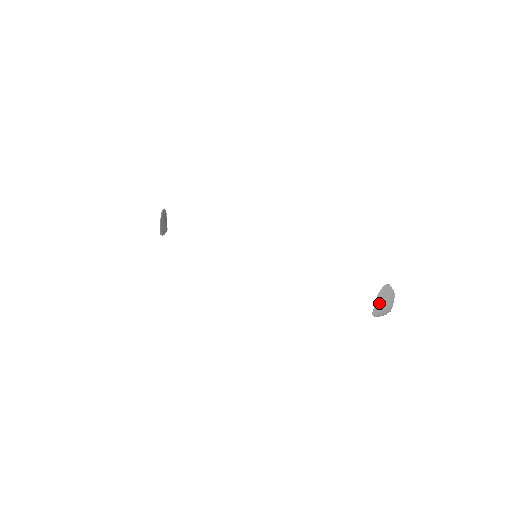
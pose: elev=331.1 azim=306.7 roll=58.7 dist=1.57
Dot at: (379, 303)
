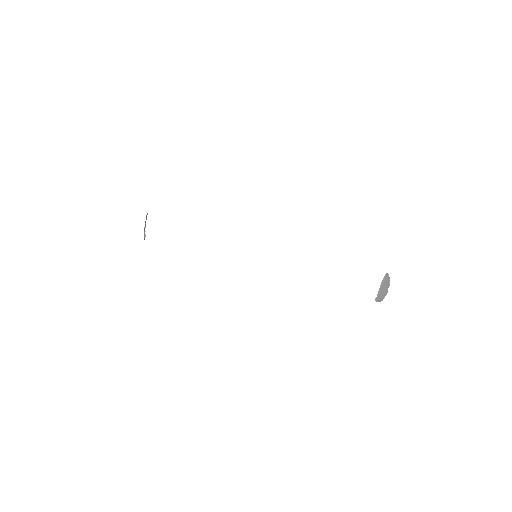
Dot at: (381, 290)
